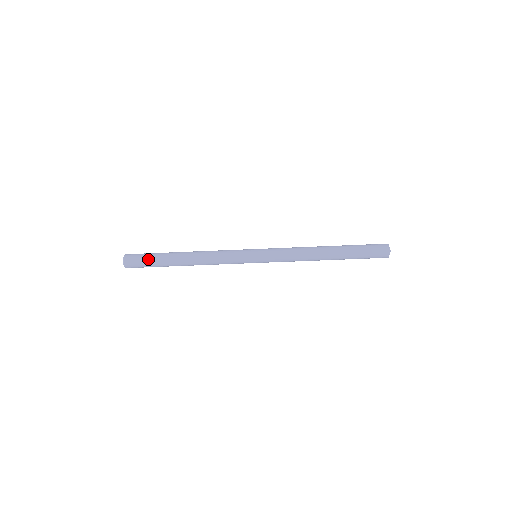
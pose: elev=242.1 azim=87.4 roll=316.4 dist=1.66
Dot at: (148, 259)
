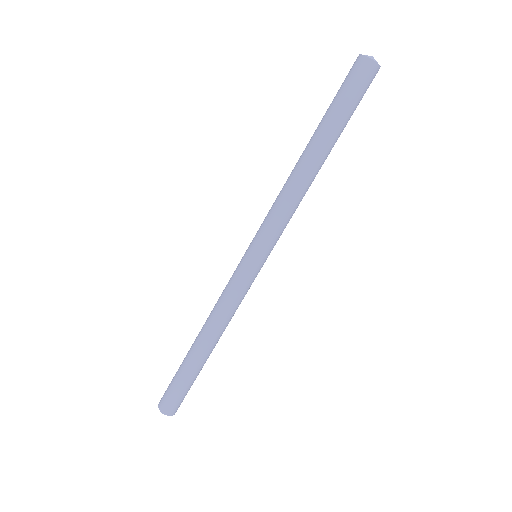
Dot at: (184, 390)
